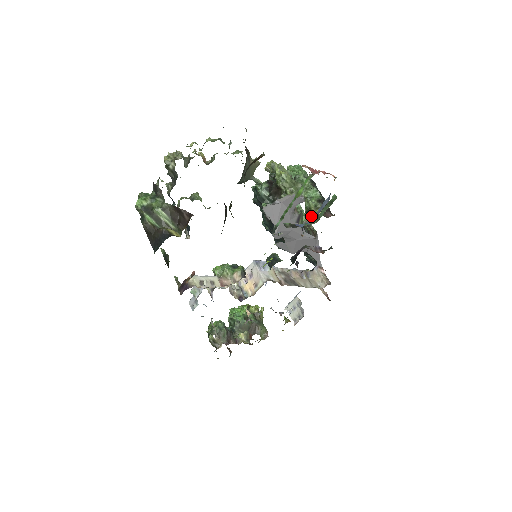
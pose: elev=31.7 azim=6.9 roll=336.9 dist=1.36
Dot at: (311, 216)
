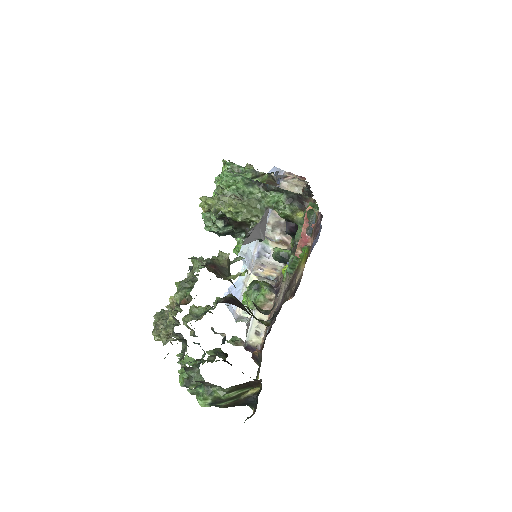
Dot at: (295, 222)
